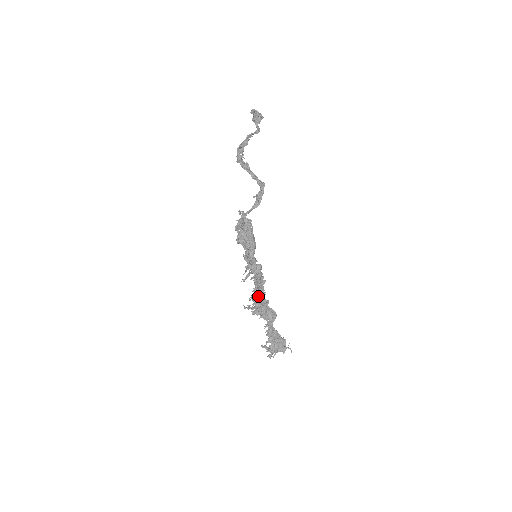
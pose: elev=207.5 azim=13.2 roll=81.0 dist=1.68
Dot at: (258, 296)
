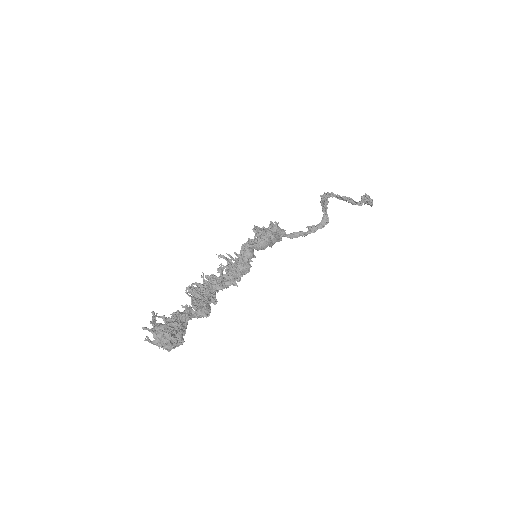
Dot at: (214, 280)
